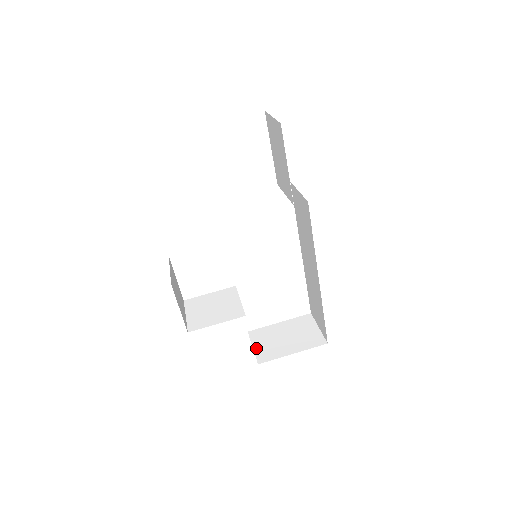
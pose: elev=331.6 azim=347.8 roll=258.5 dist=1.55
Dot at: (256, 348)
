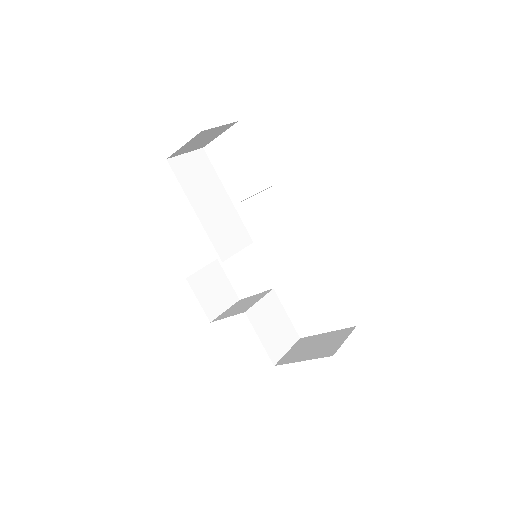
Dot at: (288, 352)
